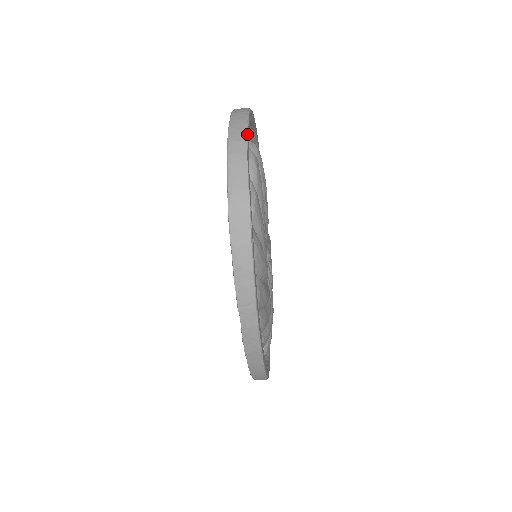
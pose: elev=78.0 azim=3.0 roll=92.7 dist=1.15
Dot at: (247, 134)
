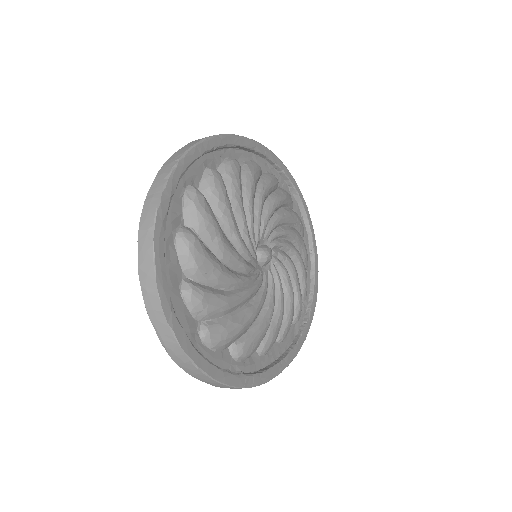
Dot at: (155, 281)
